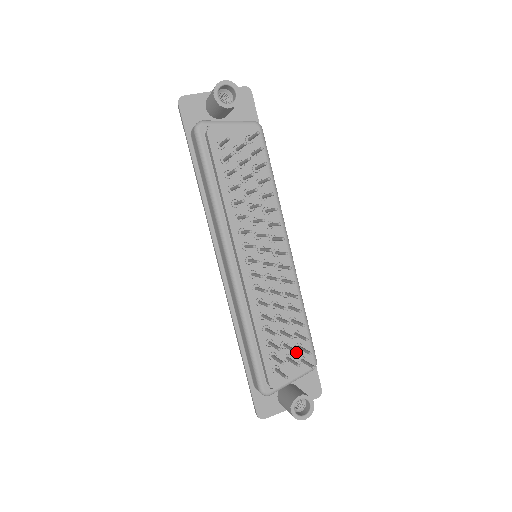
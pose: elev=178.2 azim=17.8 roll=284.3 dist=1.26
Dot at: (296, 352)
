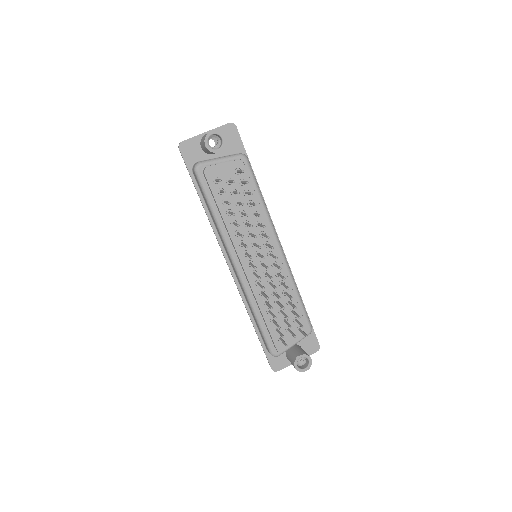
Dot at: (294, 324)
